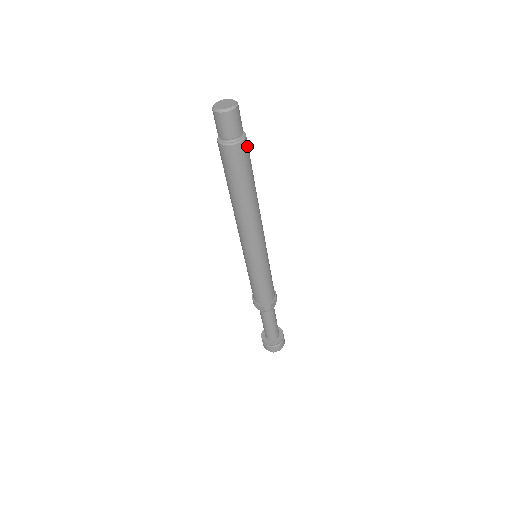
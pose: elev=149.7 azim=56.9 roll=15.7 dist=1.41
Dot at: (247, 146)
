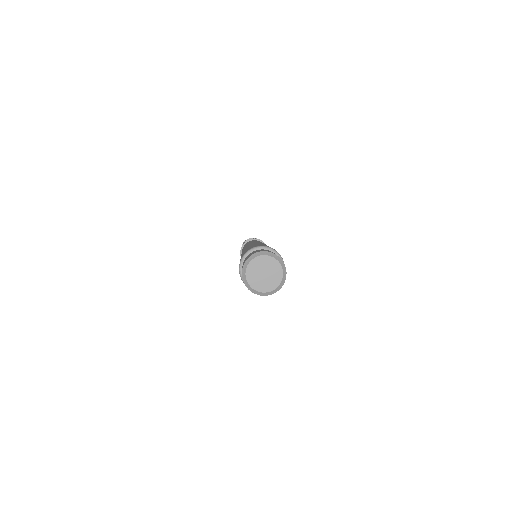
Dot at: occluded
